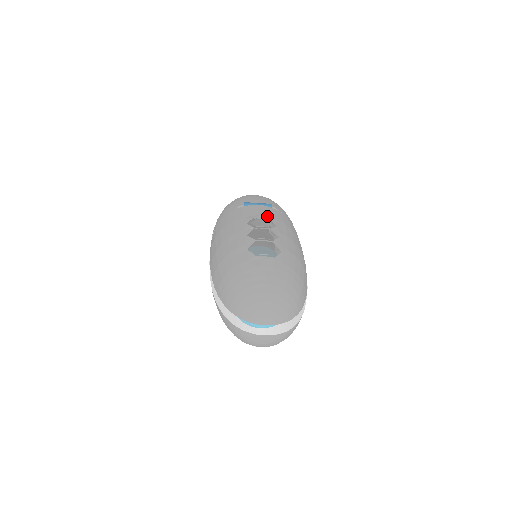
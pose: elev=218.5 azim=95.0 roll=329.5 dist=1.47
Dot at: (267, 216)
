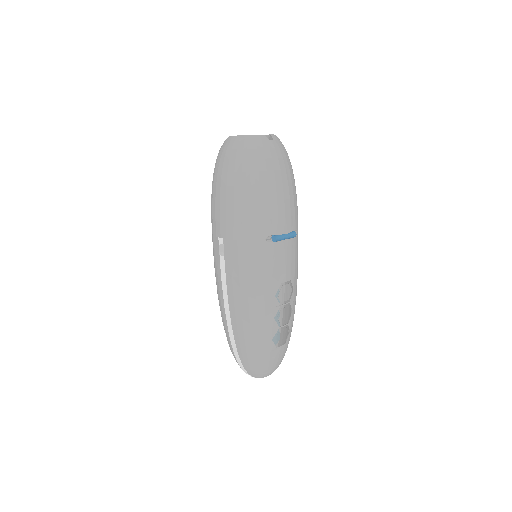
Dot at: (290, 273)
